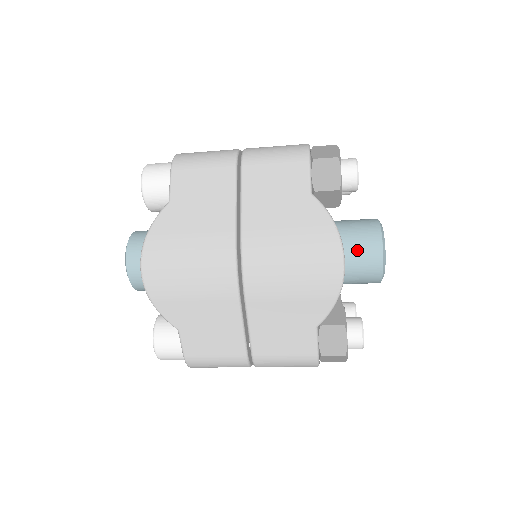
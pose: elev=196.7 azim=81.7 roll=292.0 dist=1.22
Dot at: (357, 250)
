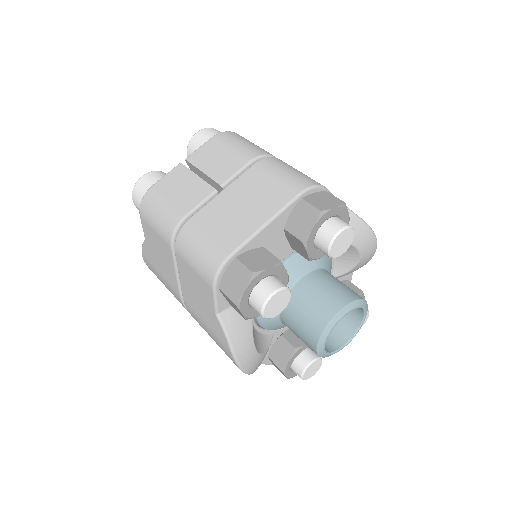
Dot at: (298, 335)
